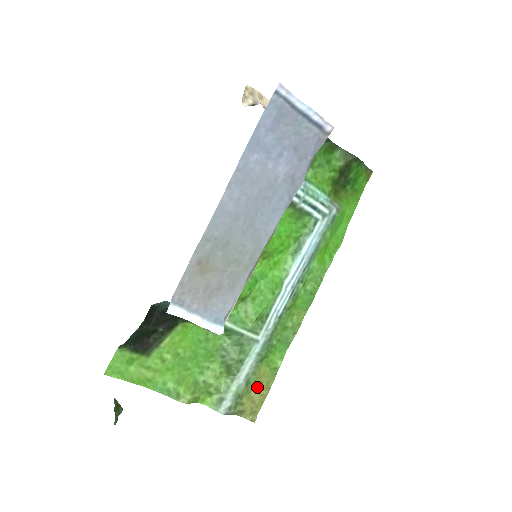
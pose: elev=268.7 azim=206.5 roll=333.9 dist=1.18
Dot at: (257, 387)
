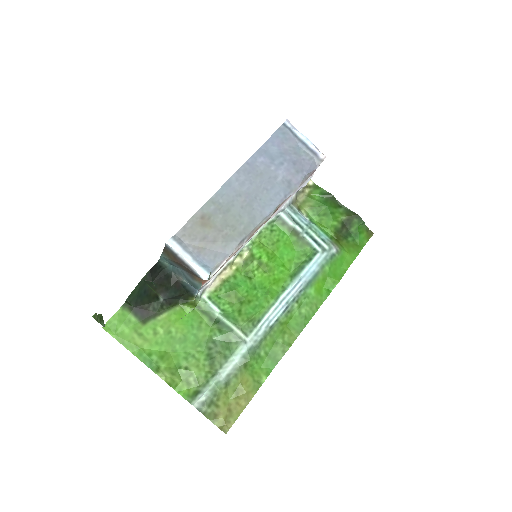
Dot at: (236, 395)
